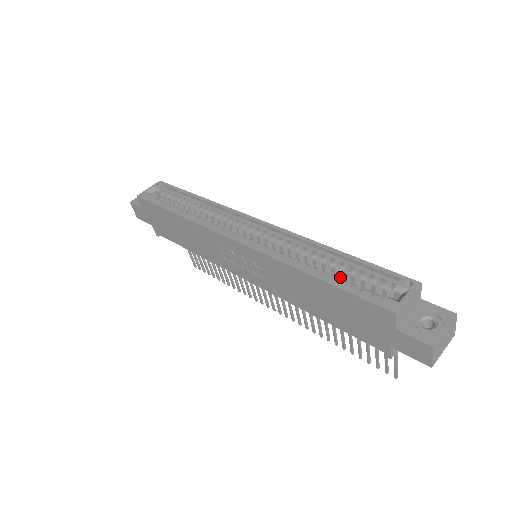
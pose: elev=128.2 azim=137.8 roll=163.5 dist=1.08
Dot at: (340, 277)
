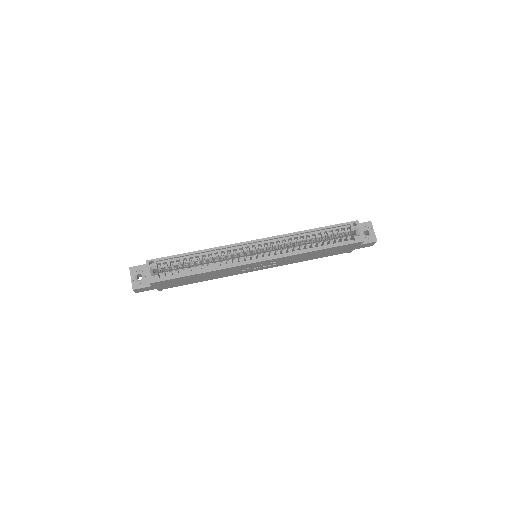
Dot at: occluded
